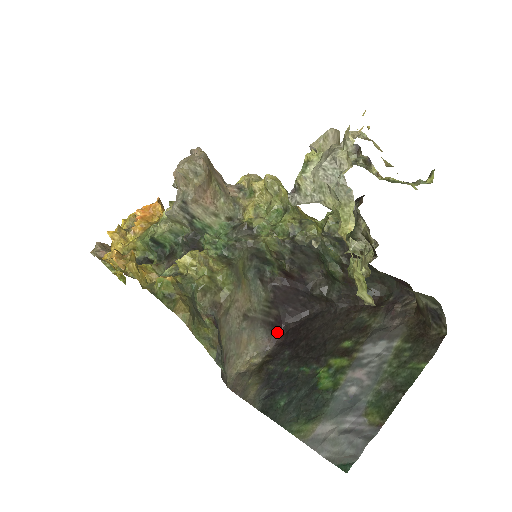
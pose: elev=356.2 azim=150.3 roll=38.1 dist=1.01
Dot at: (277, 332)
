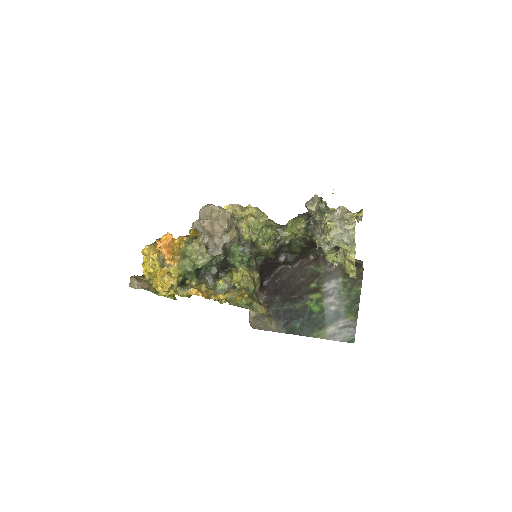
Dot at: (262, 288)
